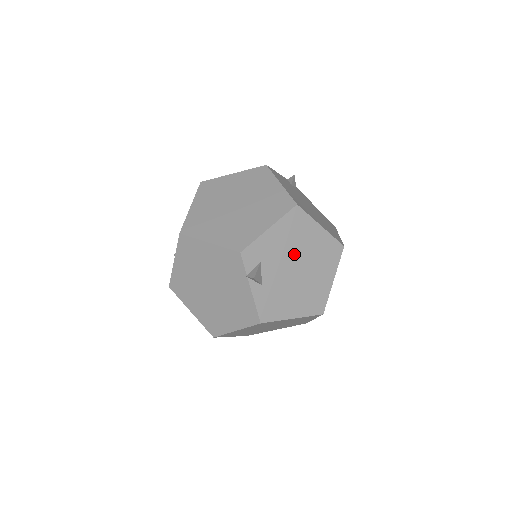
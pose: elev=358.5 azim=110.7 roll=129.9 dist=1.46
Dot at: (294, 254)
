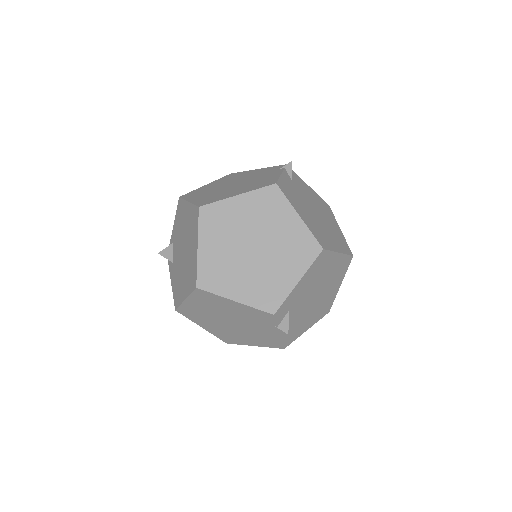
Dot at: (315, 287)
